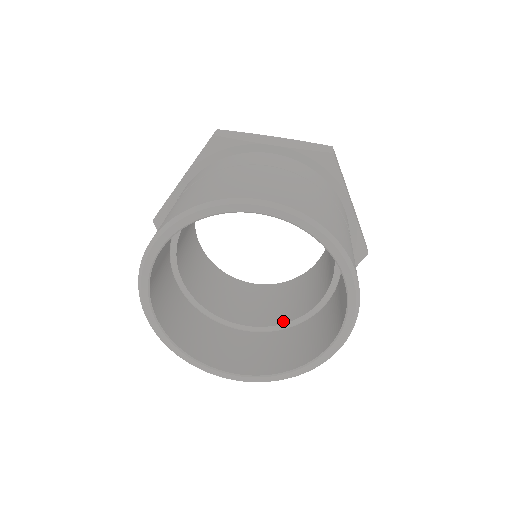
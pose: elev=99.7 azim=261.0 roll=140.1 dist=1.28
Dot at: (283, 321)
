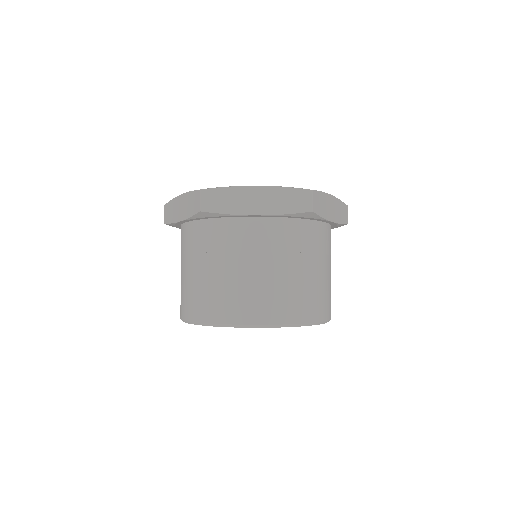
Dot at: occluded
